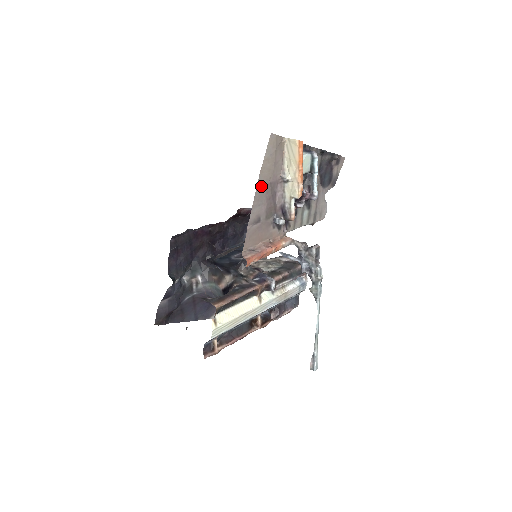
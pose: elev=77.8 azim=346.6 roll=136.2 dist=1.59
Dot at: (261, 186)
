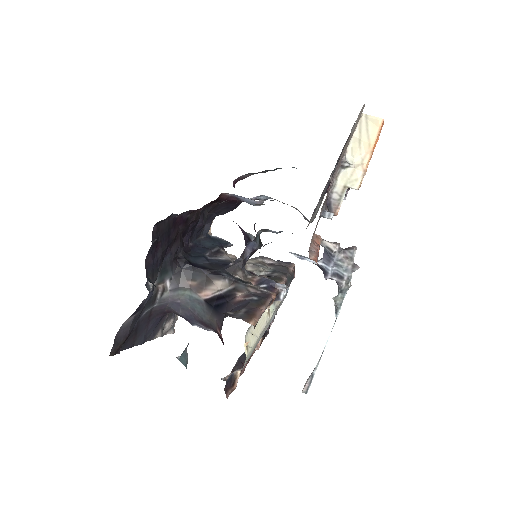
Dot at: occluded
